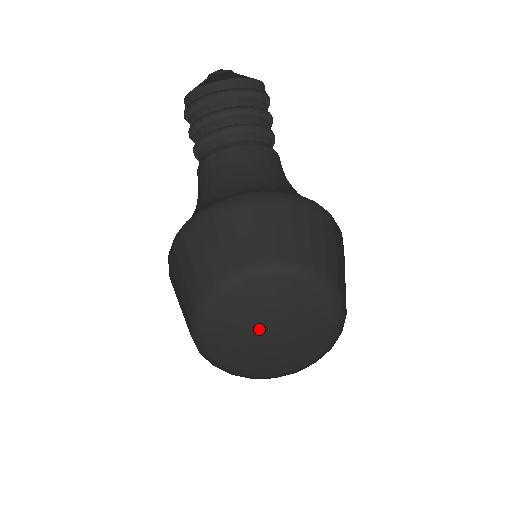
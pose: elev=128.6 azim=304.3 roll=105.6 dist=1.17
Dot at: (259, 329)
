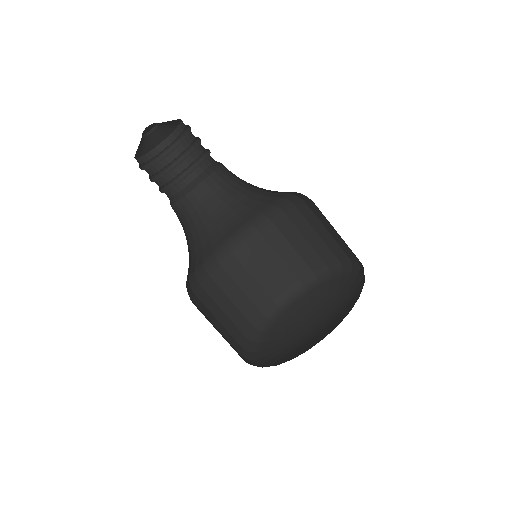
Dot at: (306, 331)
